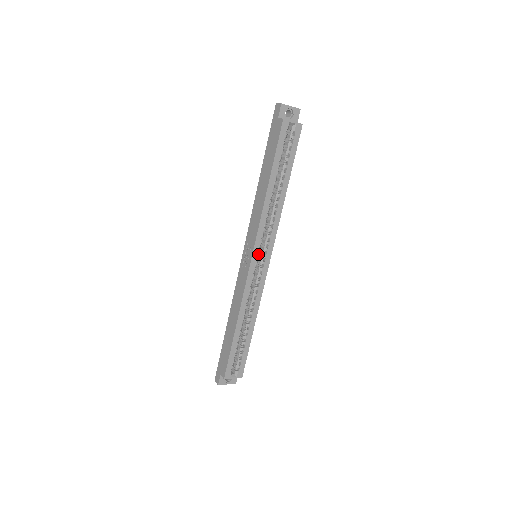
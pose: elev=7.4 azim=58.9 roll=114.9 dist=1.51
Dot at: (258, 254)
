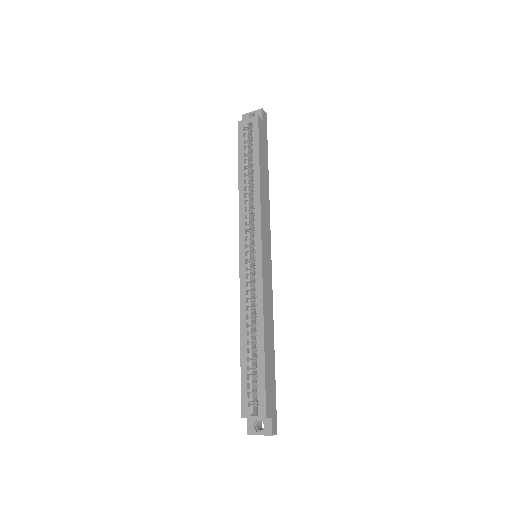
Dot at: (246, 248)
